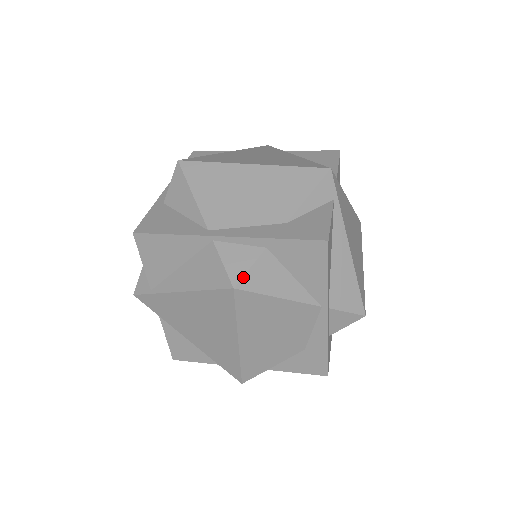
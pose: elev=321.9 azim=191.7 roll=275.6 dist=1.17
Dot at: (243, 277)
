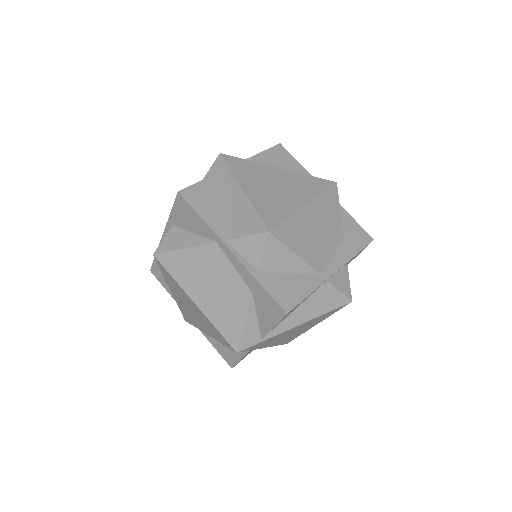
Dot at: occluded
